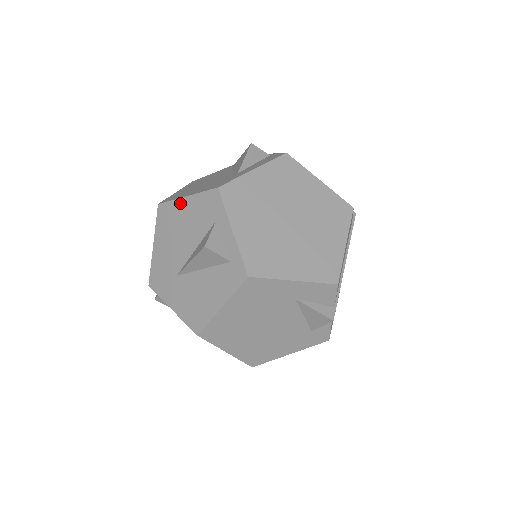
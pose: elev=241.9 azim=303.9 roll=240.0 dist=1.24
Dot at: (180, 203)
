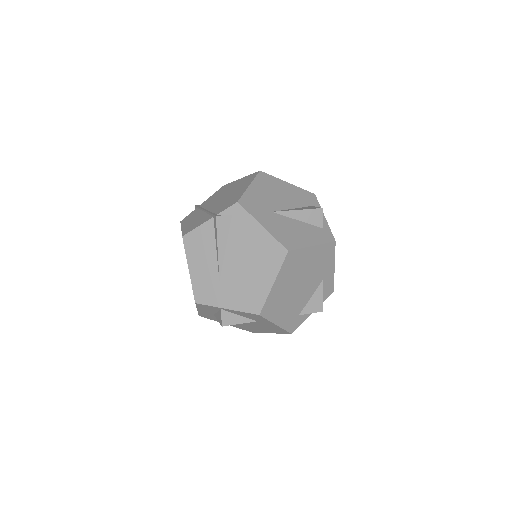
Dot at: (282, 182)
